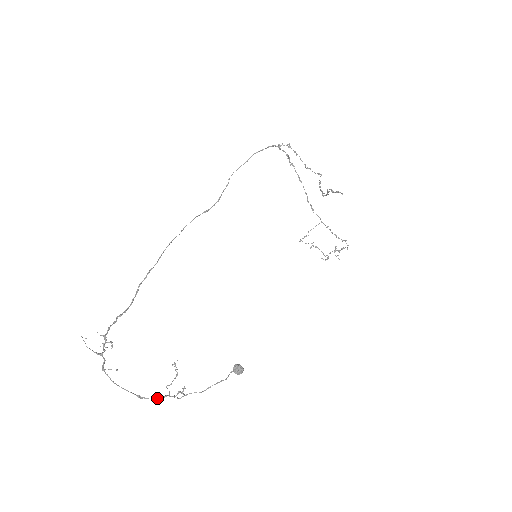
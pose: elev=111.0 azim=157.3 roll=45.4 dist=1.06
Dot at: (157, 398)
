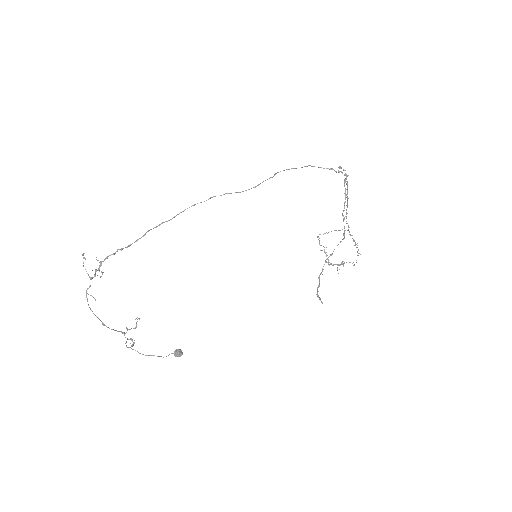
Dot at: occluded
